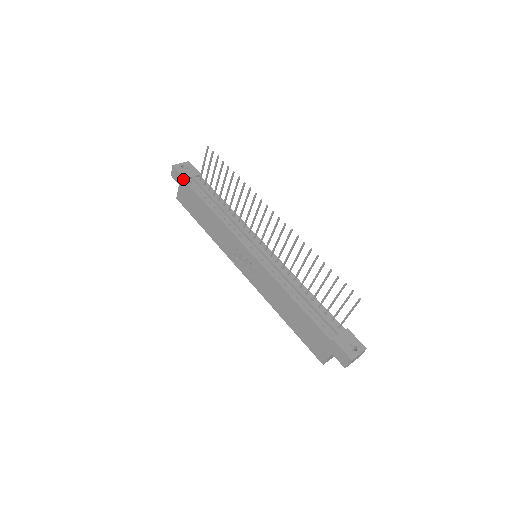
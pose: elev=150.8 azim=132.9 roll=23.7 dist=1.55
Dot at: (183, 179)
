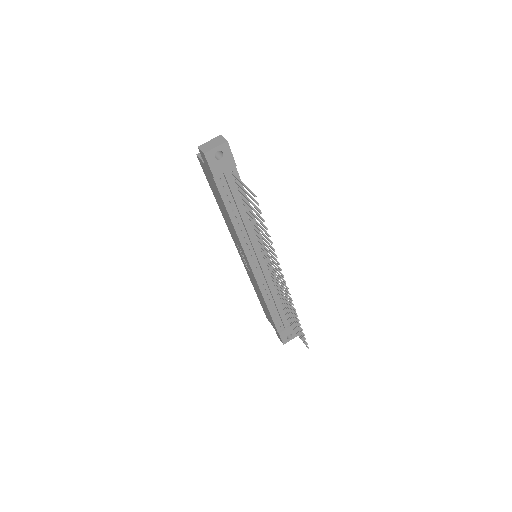
Dot at: (212, 174)
